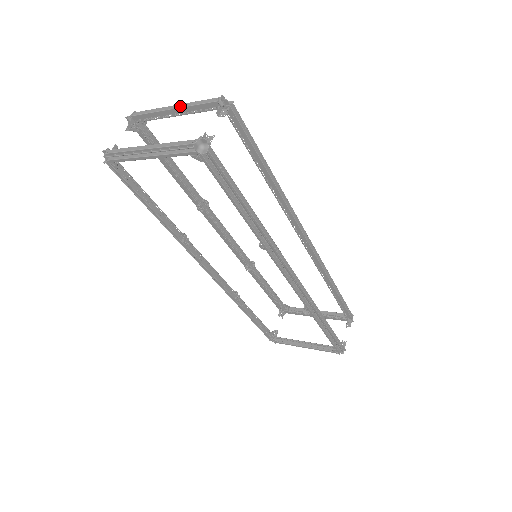
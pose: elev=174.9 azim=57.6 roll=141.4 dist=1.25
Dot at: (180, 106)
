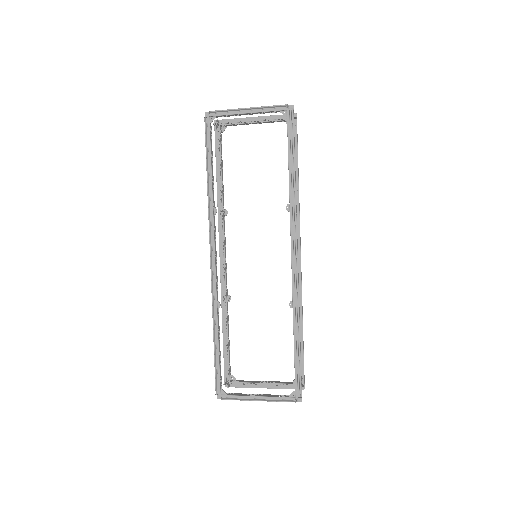
Dot at: (261, 116)
